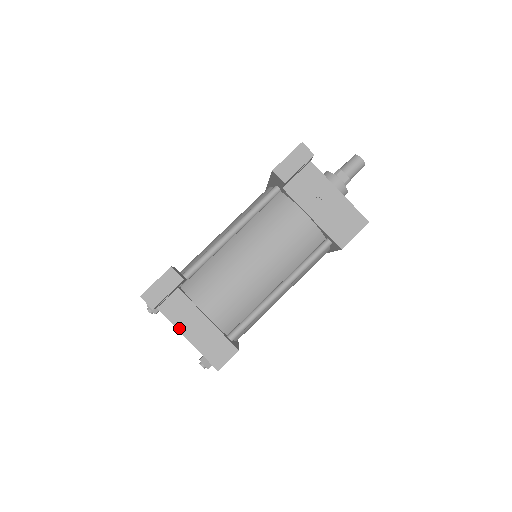
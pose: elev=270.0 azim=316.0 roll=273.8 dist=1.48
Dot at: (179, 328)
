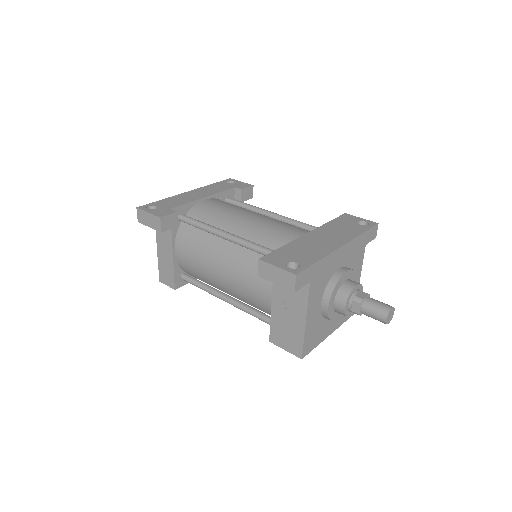
Dot at: (157, 240)
